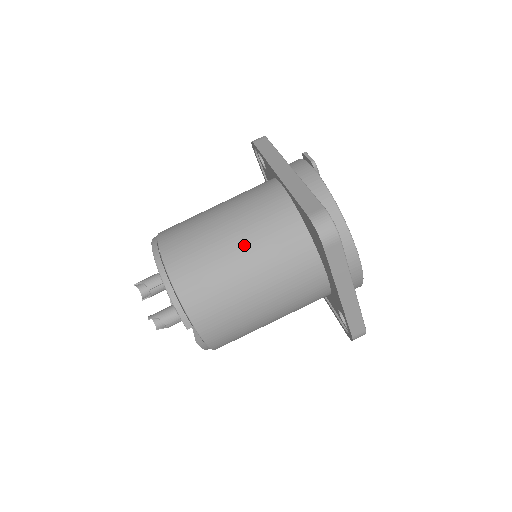
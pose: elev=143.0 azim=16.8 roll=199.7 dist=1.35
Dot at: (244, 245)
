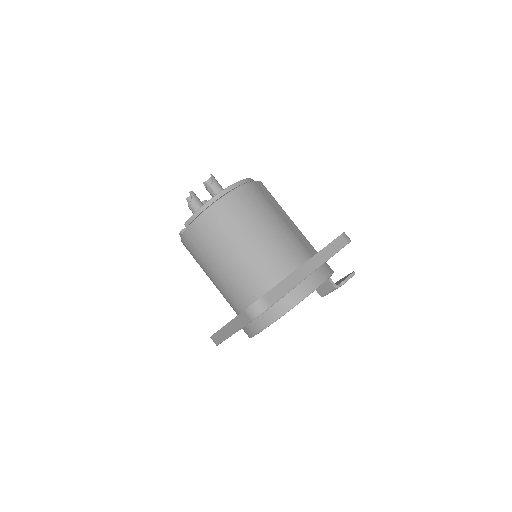
Dot at: (246, 251)
